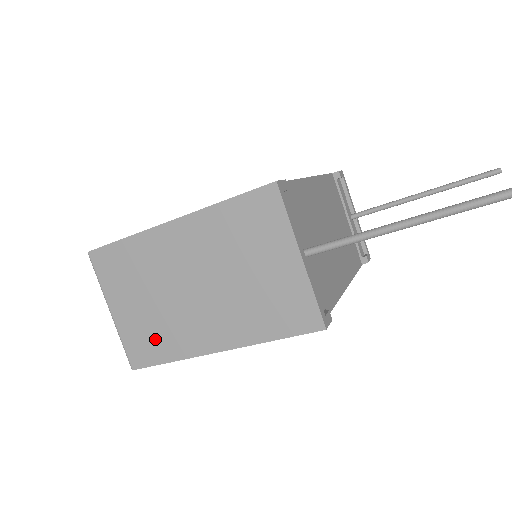
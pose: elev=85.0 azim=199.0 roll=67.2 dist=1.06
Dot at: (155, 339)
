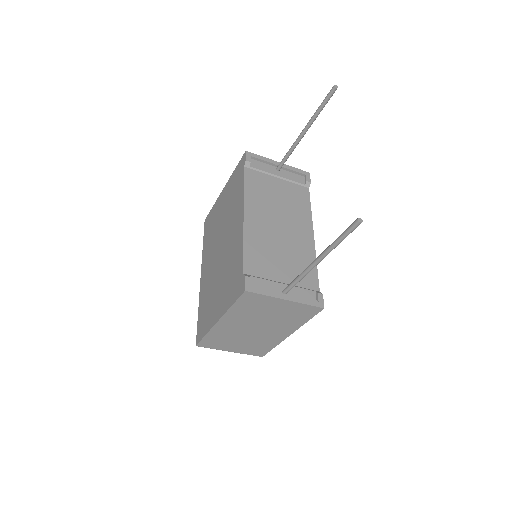
Dot at: (259, 347)
